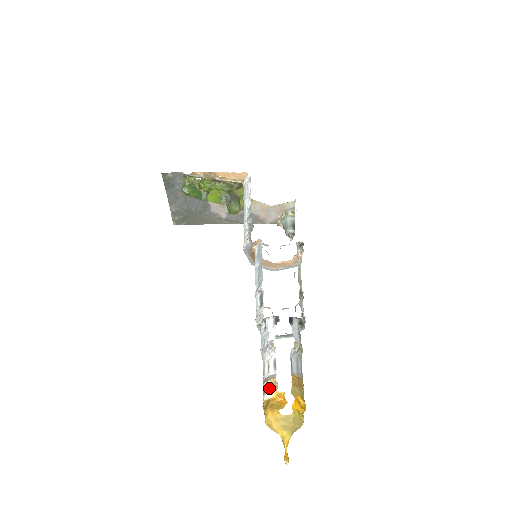
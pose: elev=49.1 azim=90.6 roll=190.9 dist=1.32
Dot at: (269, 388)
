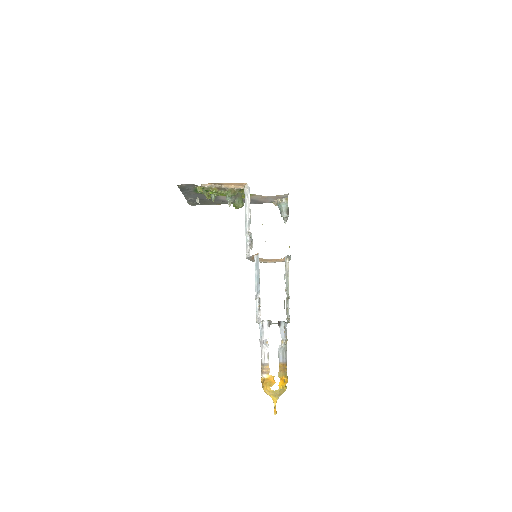
Dot at: (264, 371)
